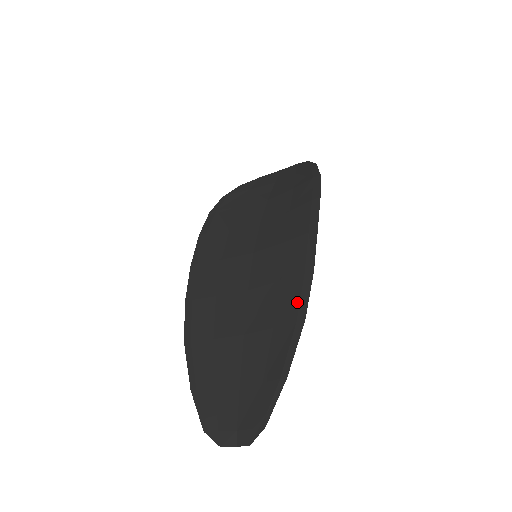
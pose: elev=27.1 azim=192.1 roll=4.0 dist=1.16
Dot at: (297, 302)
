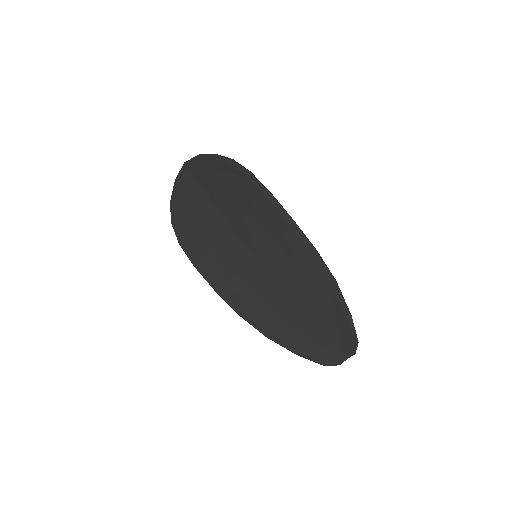
Dot at: (322, 274)
